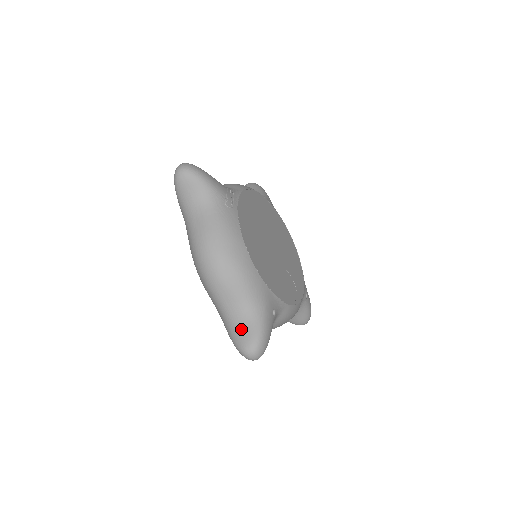
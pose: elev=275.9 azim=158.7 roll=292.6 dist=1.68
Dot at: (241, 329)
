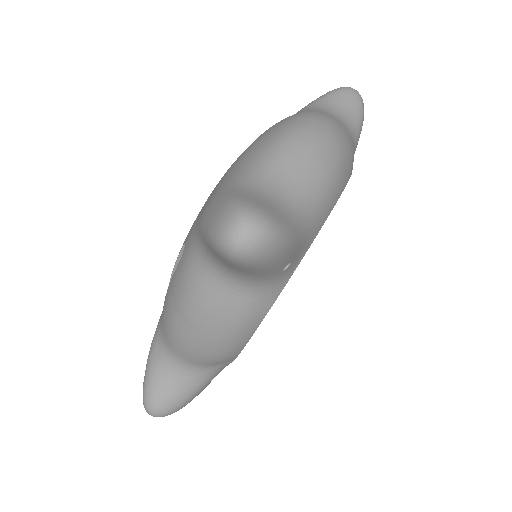
Dot at: (267, 199)
